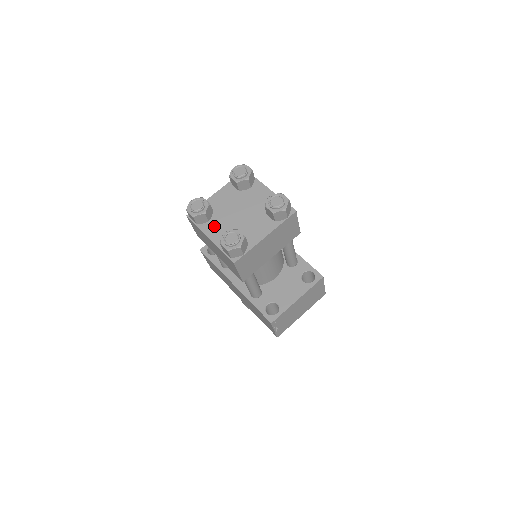
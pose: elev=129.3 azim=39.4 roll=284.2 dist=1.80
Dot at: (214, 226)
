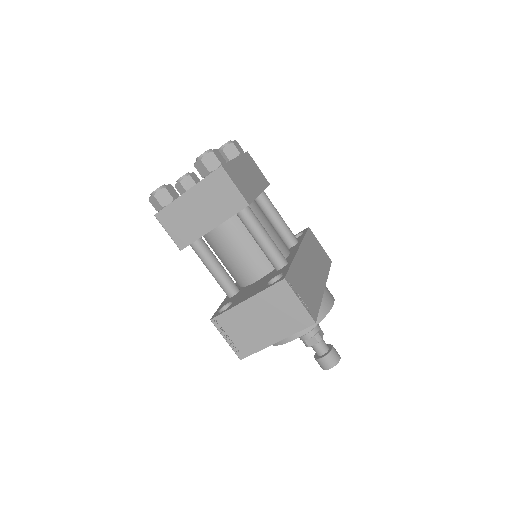
Dot at: occluded
